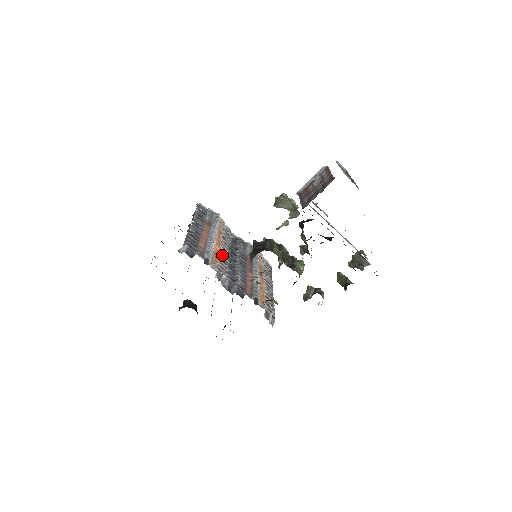
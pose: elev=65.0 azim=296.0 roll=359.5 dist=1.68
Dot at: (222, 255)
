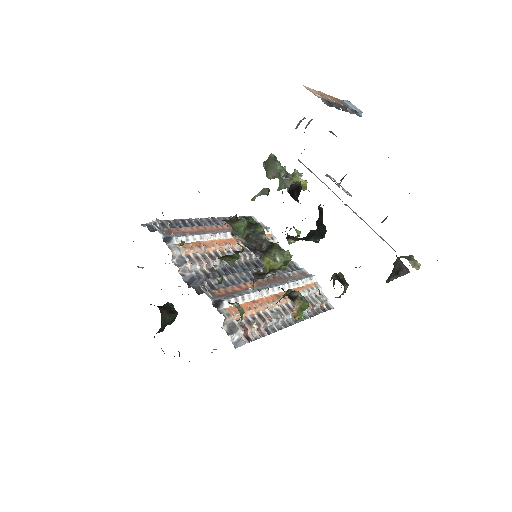
Dot at: (220, 253)
